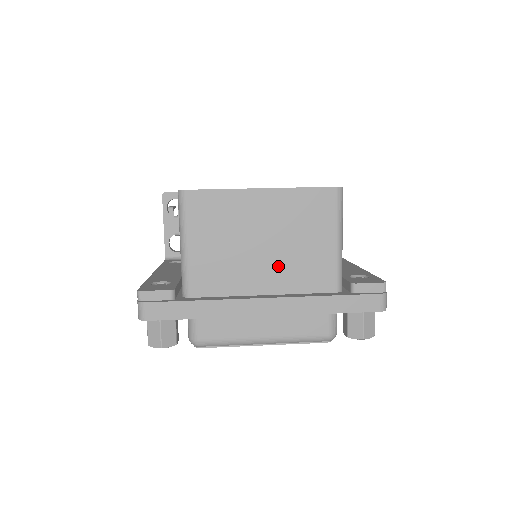
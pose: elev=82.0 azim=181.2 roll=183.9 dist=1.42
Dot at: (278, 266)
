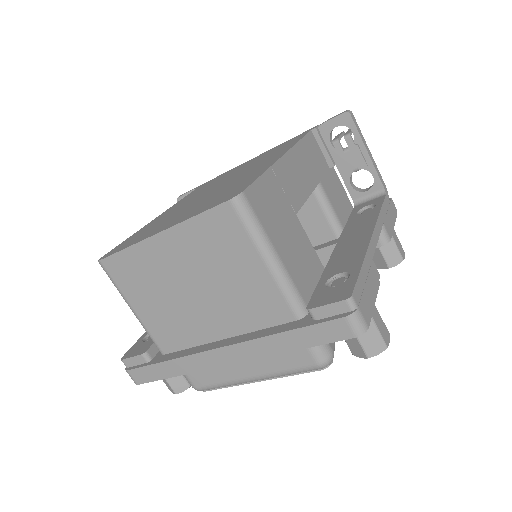
Dot at: (220, 308)
